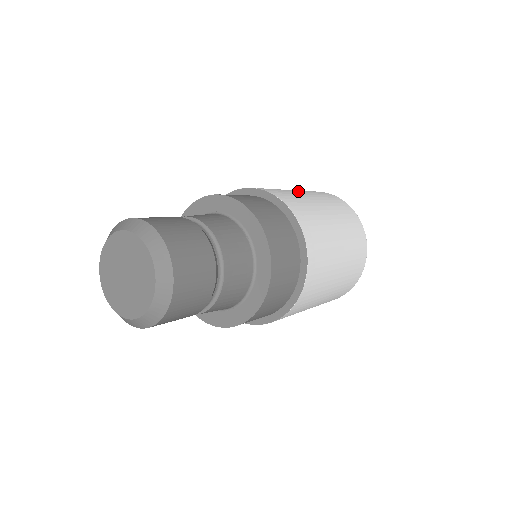
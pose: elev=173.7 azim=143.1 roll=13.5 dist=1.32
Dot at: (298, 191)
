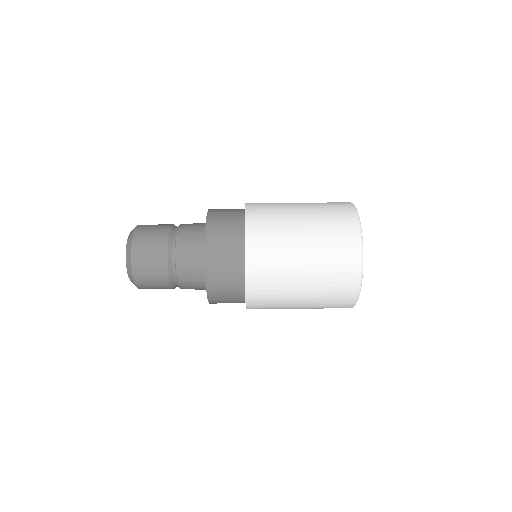
Dot at: (303, 253)
